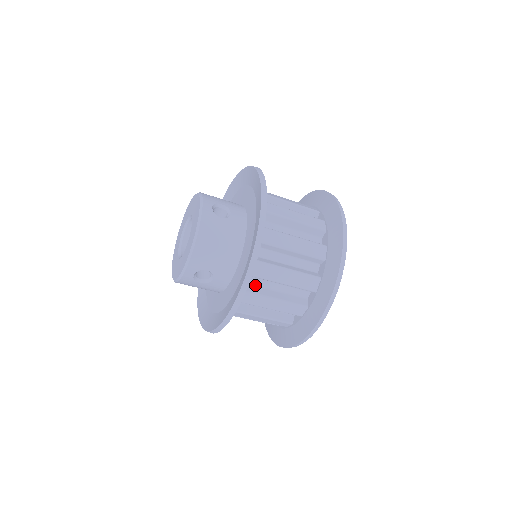
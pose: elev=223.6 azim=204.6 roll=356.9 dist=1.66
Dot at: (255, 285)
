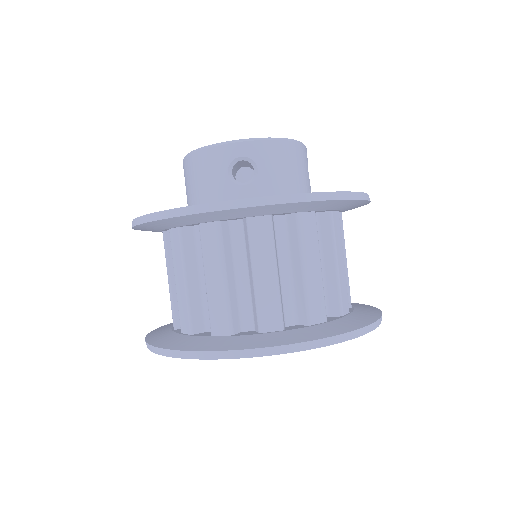
Dot at: (276, 237)
